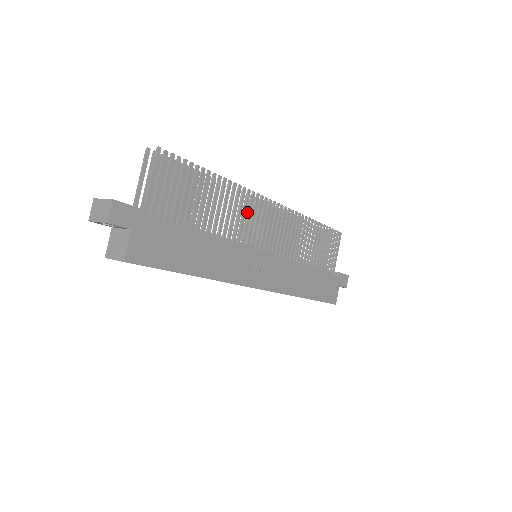
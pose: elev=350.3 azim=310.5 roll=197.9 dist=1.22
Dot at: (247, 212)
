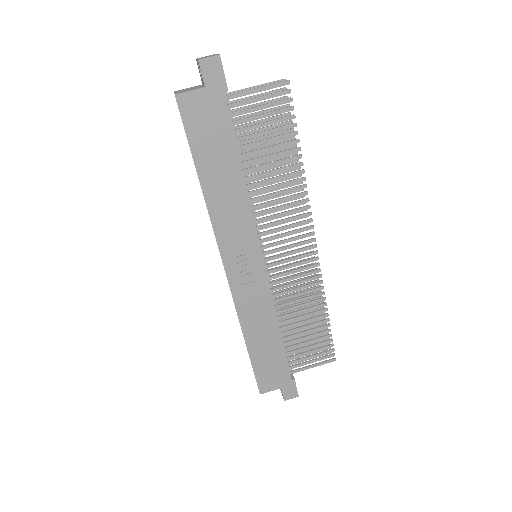
Dot at: occluded
